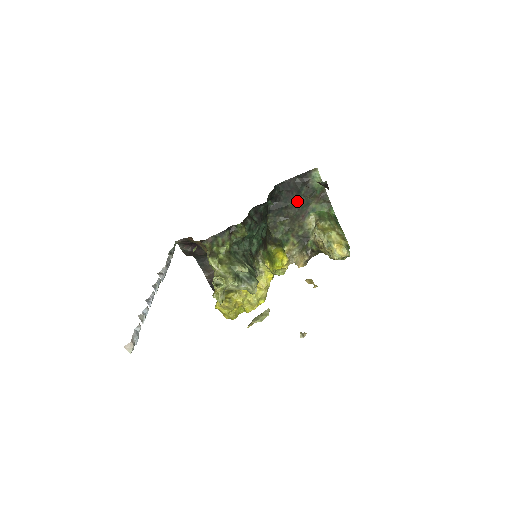
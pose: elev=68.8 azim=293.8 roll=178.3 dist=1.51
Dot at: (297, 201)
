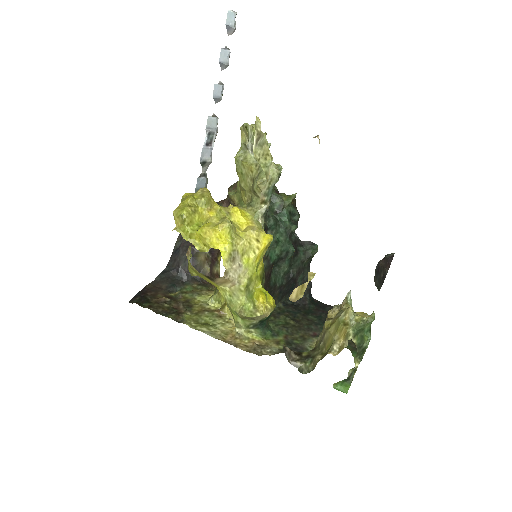
Dot at: (321, 320)
